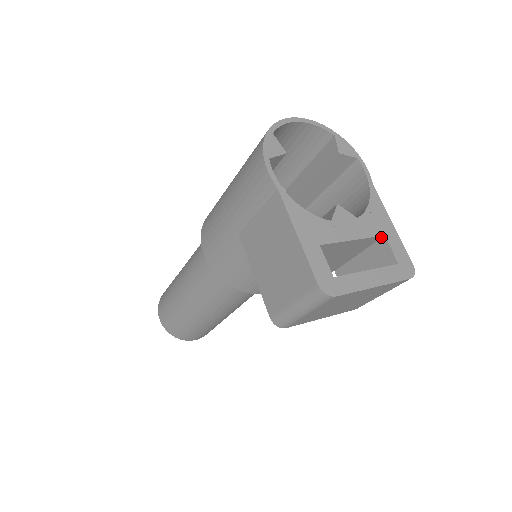
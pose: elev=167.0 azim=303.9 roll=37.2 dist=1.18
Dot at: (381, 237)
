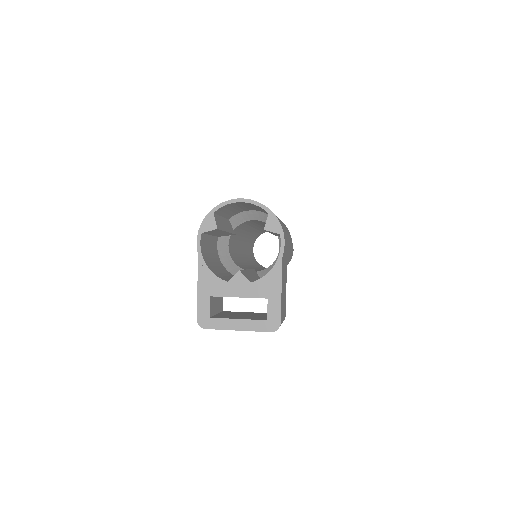
Dot at: (267, 298)
